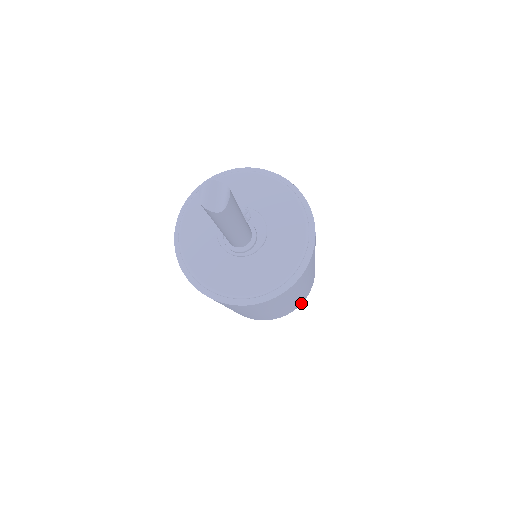
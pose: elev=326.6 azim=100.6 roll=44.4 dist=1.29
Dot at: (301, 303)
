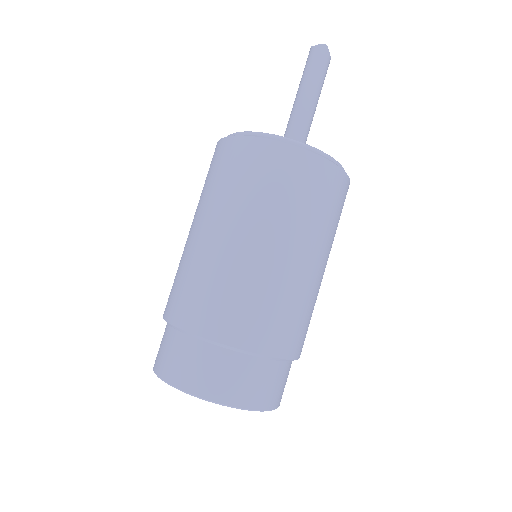
Dot at: occluded
